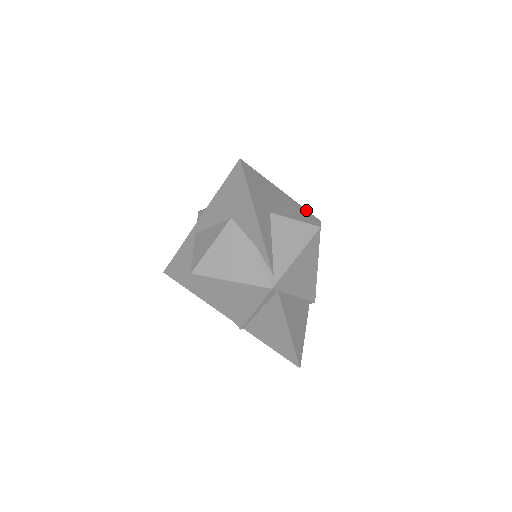
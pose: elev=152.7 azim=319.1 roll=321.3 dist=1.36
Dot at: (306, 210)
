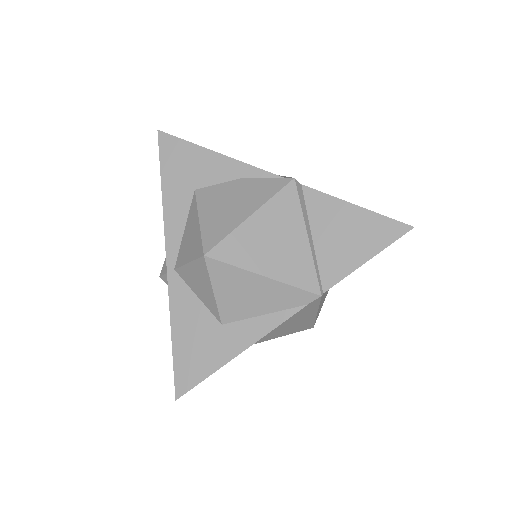
Dot at: occluded
